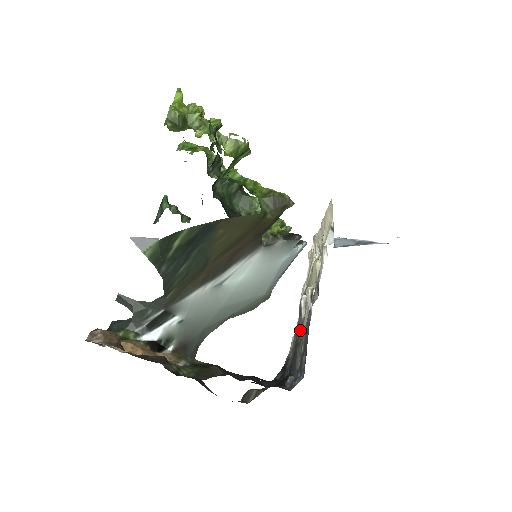
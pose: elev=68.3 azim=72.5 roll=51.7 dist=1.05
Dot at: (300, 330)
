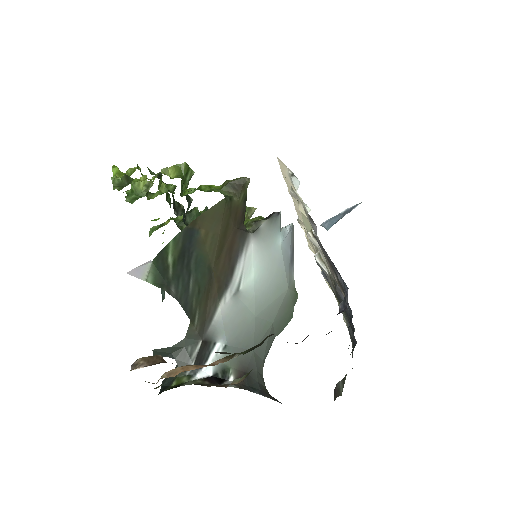
Dot at: (334, 286)
